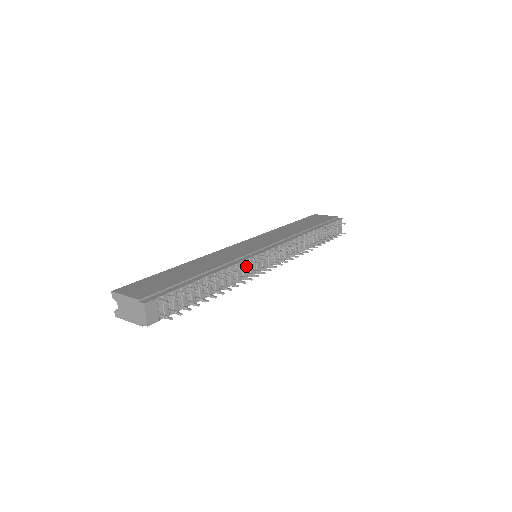
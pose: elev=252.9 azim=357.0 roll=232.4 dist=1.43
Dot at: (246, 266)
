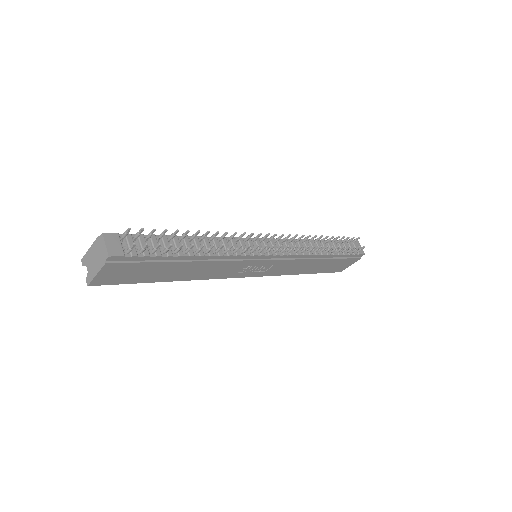
Dot at: (232, 236)
